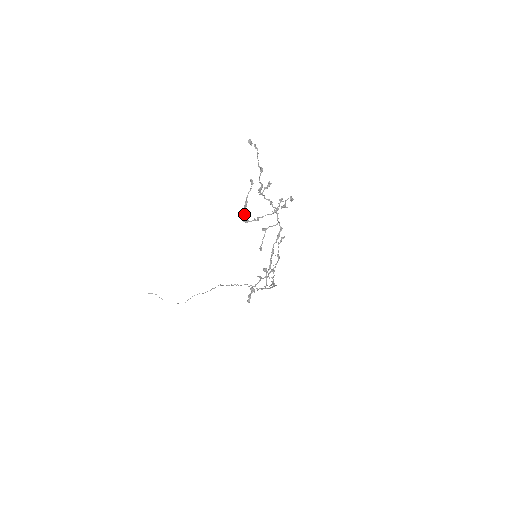
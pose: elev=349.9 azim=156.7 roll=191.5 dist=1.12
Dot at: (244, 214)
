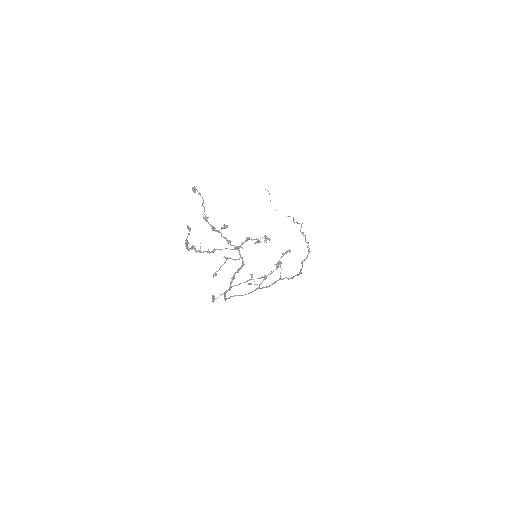
Dot at: (187, 249)
